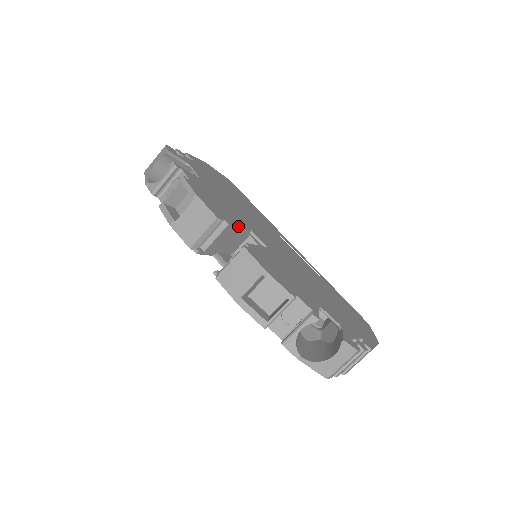
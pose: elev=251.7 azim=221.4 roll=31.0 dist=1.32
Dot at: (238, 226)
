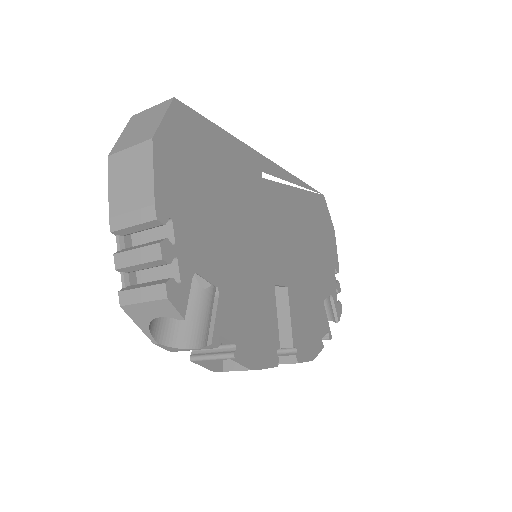
Dot at: (277, 321)
